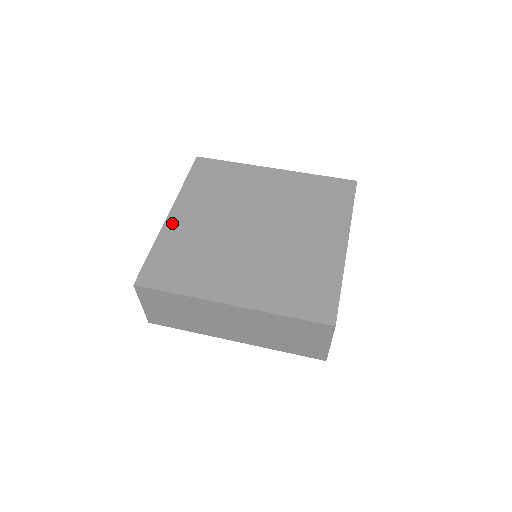
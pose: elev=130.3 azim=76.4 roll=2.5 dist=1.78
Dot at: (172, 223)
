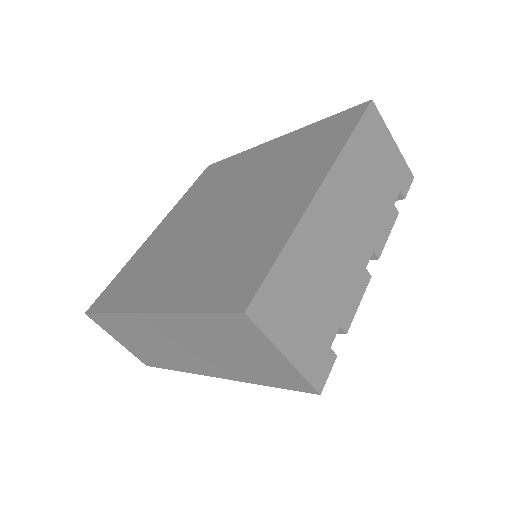
Dot at: (150, 239)
